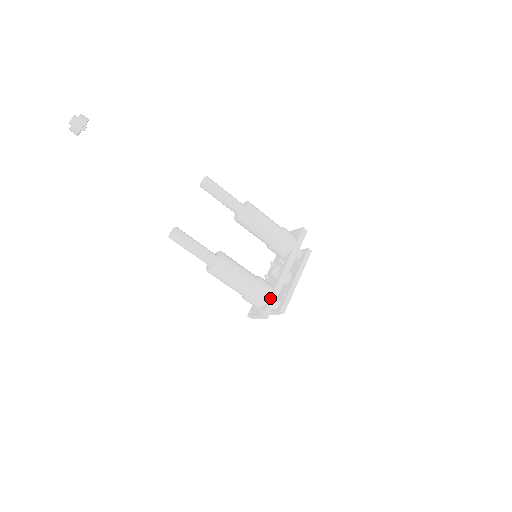
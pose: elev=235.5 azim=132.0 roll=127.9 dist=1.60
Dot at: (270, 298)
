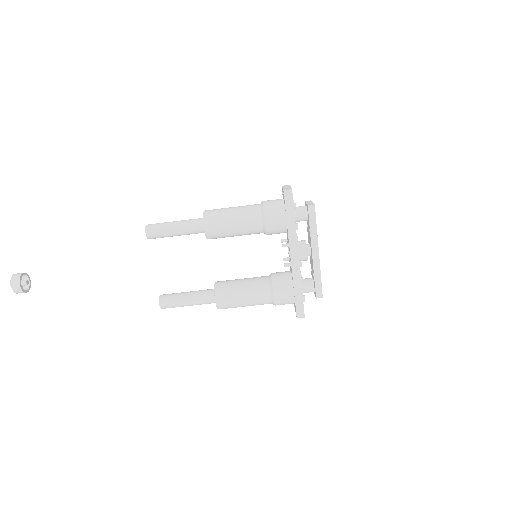
Dot at: (294, 297)
